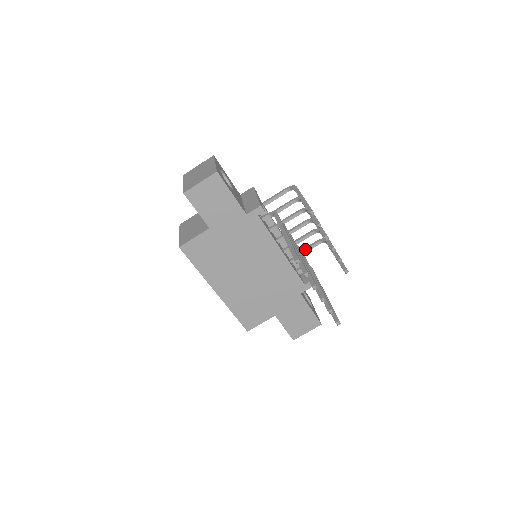
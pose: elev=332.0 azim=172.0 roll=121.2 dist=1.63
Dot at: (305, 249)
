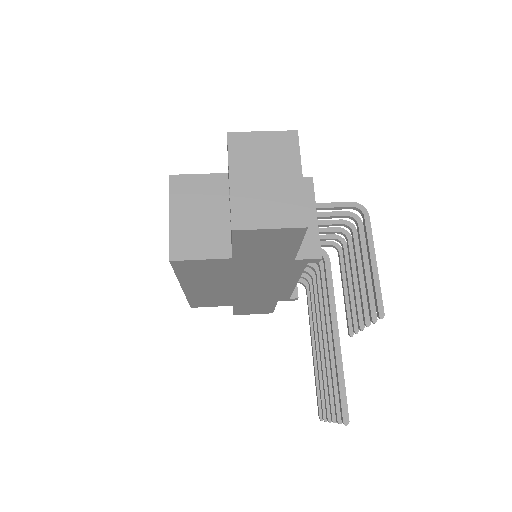
Dot at: occluded
